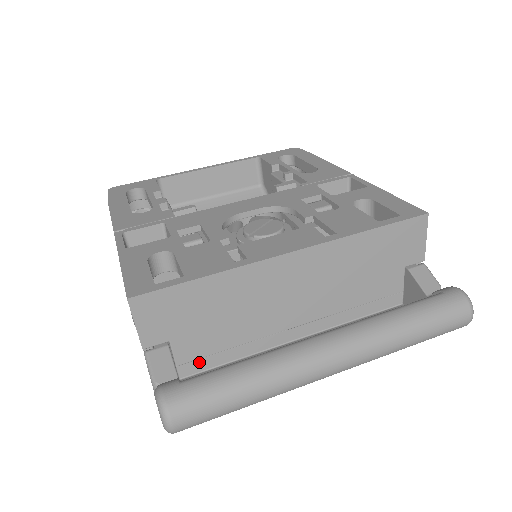
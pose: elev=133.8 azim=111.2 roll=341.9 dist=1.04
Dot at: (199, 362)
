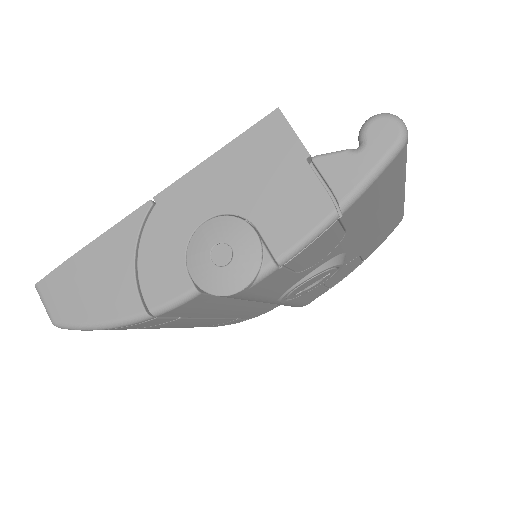
Dot at: occluded
